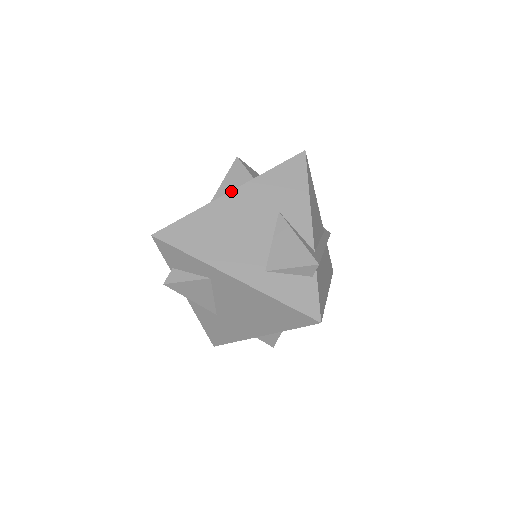
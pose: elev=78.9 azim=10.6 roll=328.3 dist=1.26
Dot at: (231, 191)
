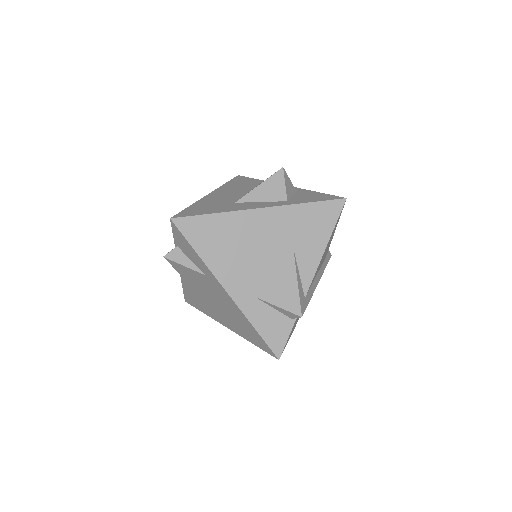
Dot at: (261, 208)
